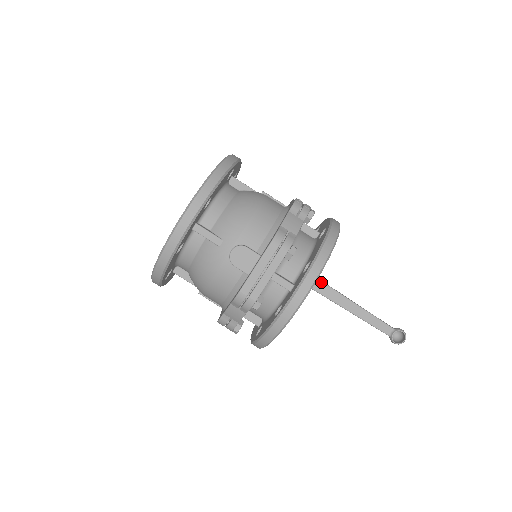
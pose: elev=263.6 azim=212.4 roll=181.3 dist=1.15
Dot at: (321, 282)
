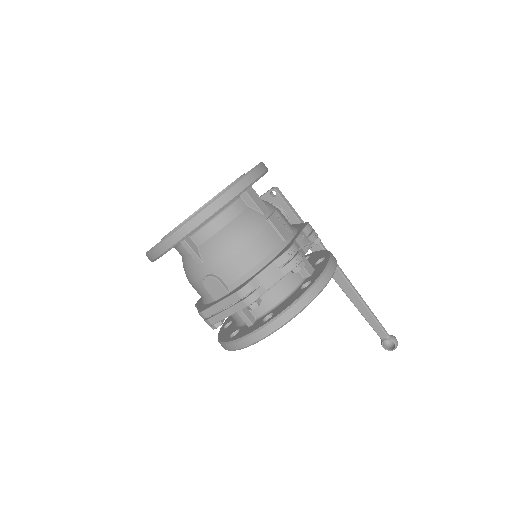
Dot at: (338, 270)
